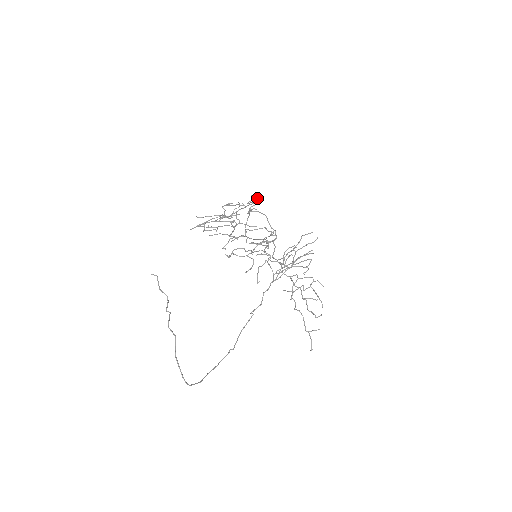
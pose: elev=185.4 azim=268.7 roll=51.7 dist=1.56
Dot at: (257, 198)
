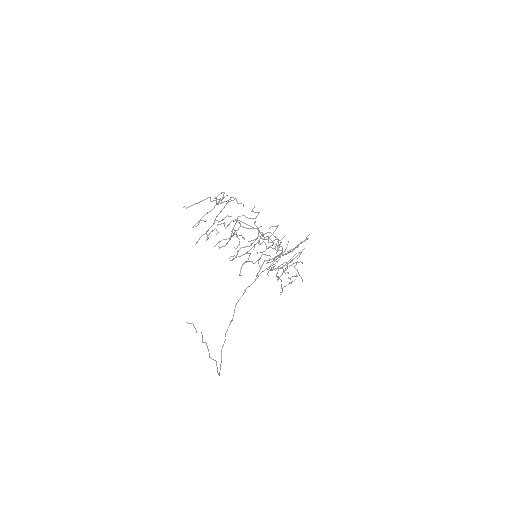
Dot at: occluded
